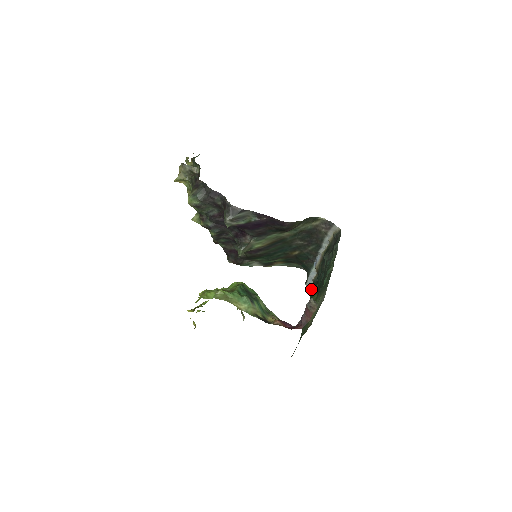
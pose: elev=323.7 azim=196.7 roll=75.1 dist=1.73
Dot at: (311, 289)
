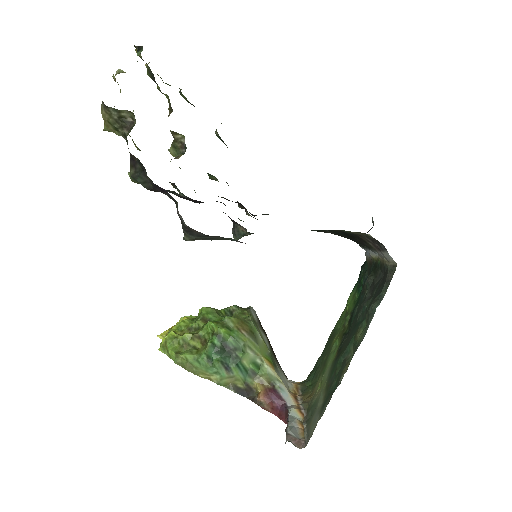
Dot at: (361, 266)
